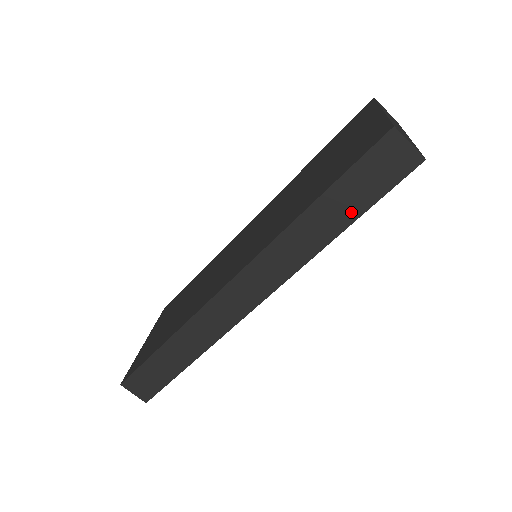
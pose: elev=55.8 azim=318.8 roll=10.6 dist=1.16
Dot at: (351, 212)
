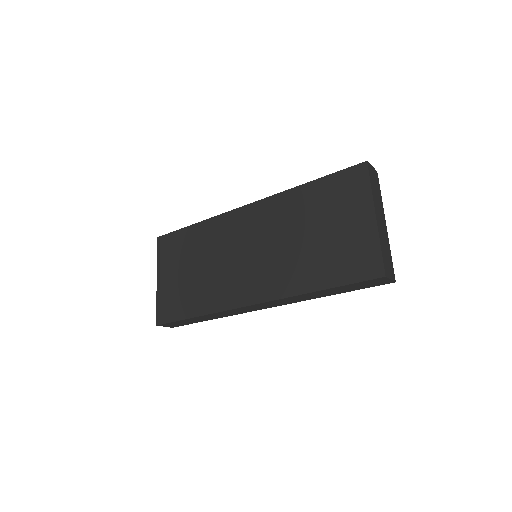
Dot at: (342, 292)
